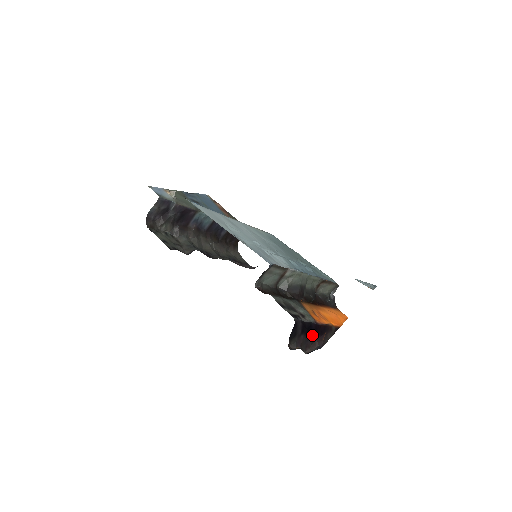
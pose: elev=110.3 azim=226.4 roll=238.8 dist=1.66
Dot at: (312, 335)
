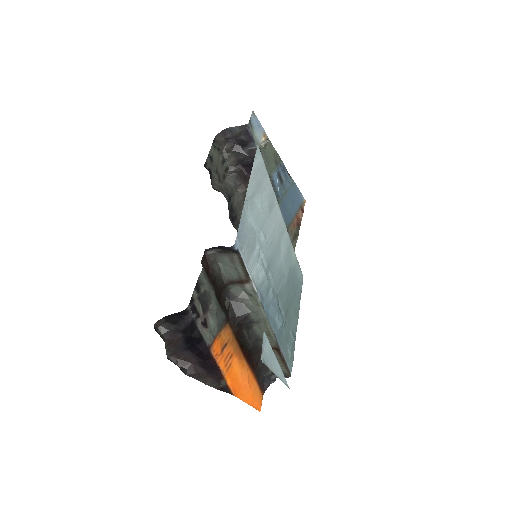
Dot at: (193, 352)
